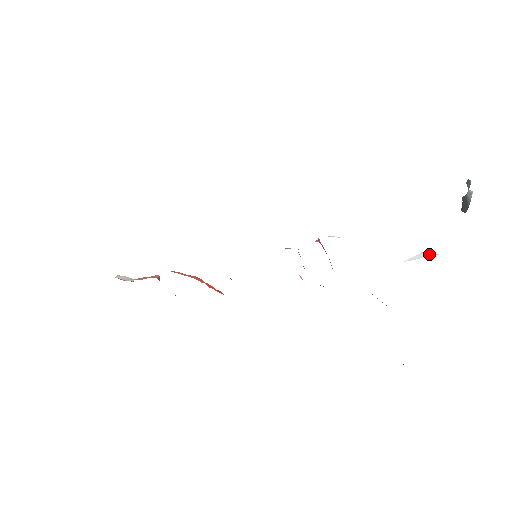
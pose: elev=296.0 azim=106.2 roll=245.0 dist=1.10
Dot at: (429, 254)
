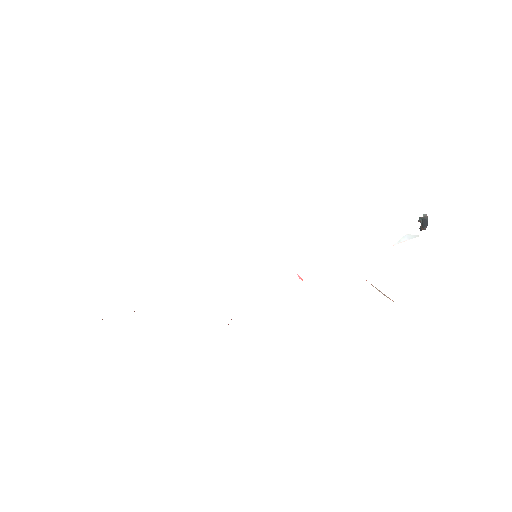
Dot at: (412, 236)
